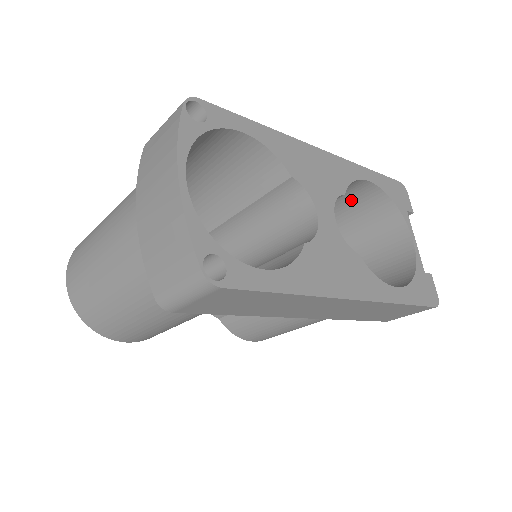
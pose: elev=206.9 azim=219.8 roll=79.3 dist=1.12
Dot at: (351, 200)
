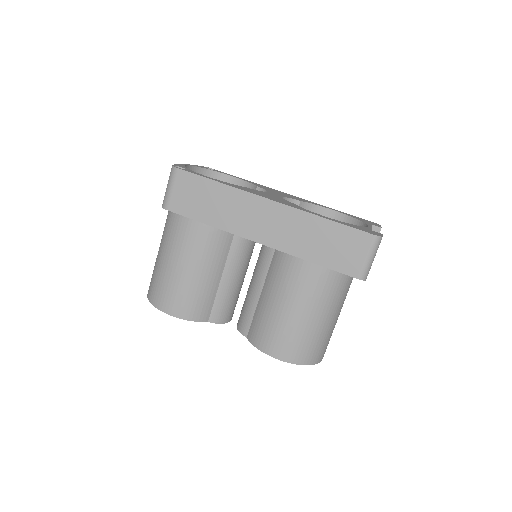
Dot at: occluded
